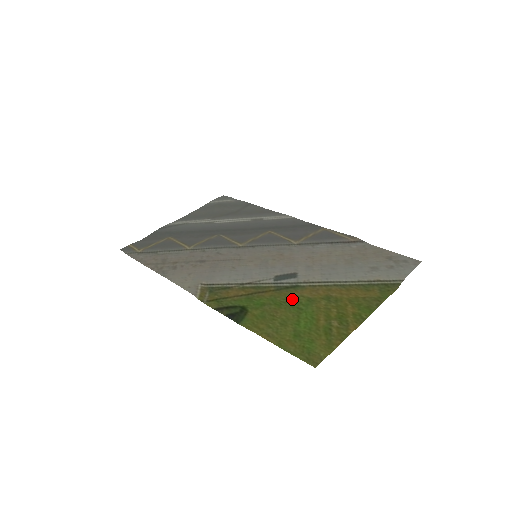
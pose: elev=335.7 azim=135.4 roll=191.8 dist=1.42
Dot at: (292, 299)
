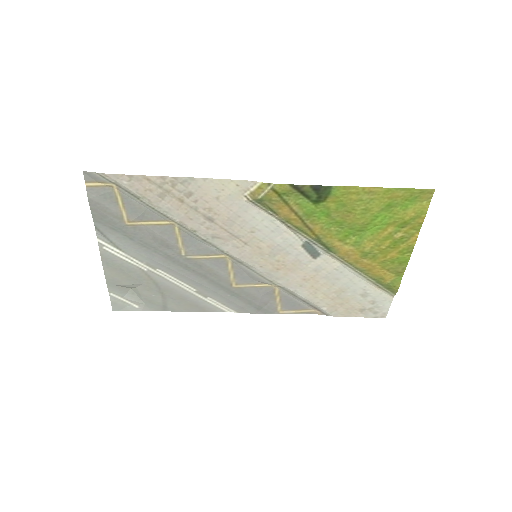
Dot at: (343, 234)
